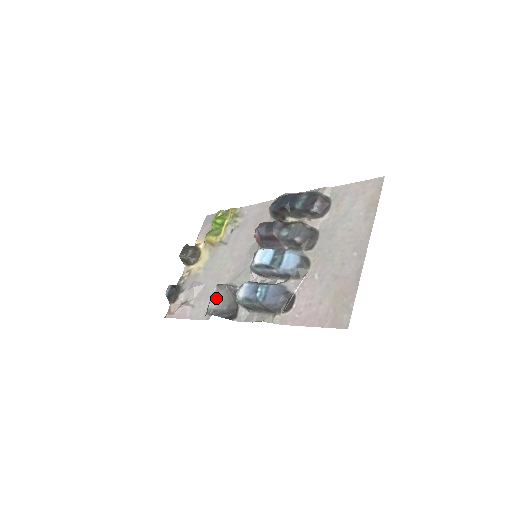
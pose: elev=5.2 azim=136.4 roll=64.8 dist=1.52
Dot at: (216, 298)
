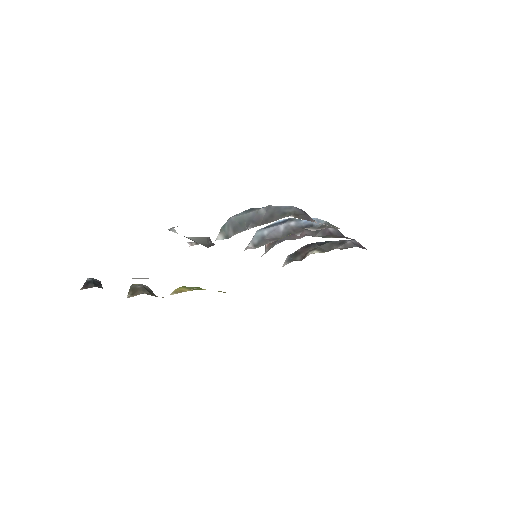
Dot at: (187, 237)
